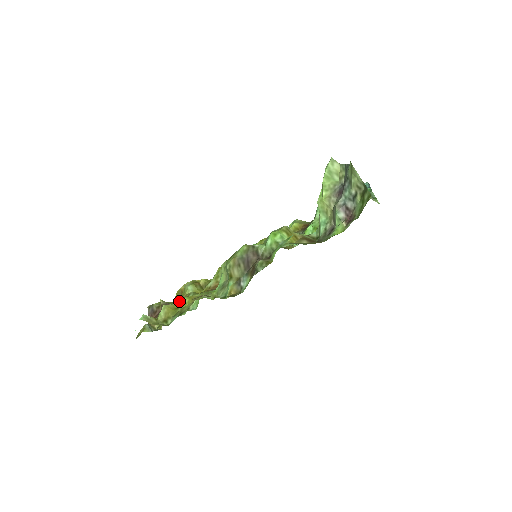
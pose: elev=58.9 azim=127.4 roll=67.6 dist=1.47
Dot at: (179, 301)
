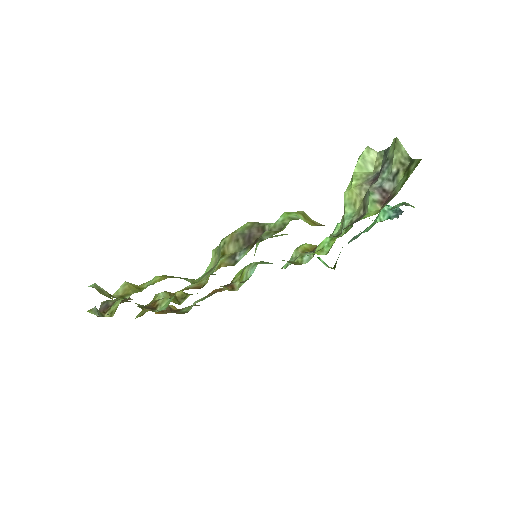
Dot at: (147, 282)
